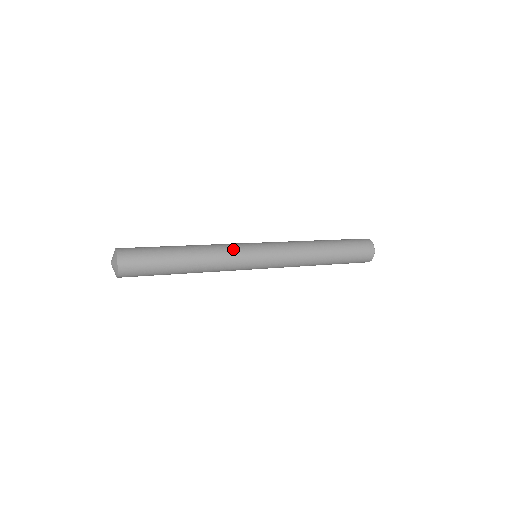
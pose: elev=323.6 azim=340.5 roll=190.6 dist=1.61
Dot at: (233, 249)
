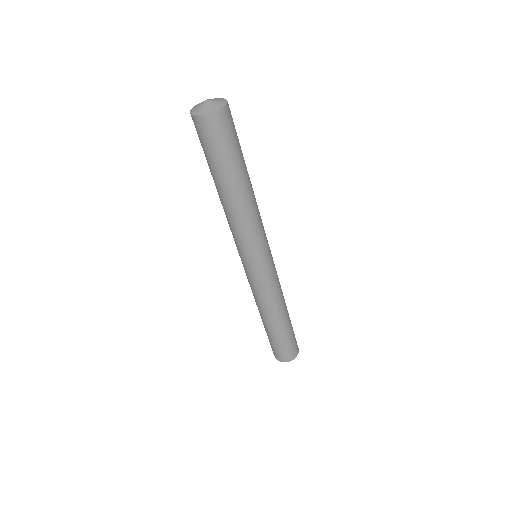
Dot at: occluded
